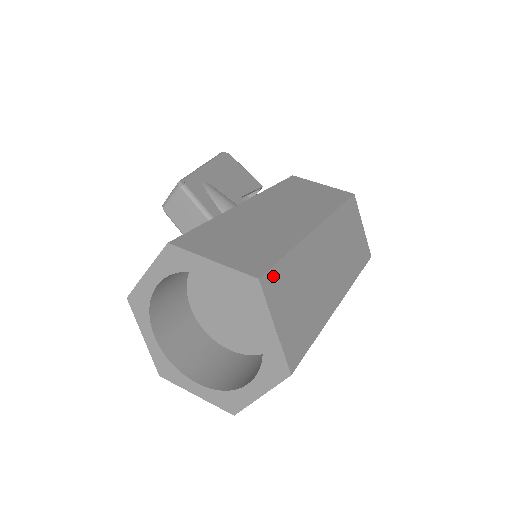
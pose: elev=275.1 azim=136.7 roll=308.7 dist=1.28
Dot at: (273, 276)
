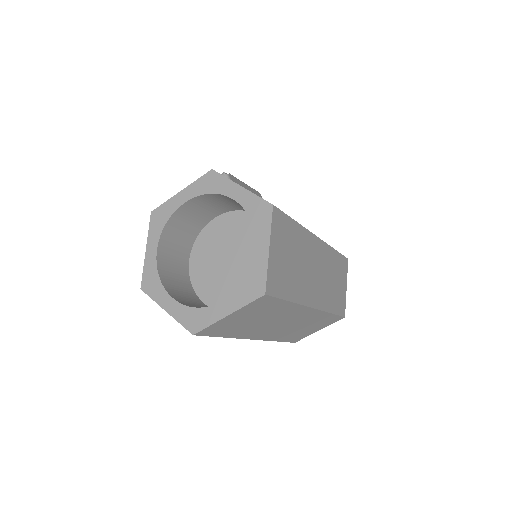
Dot at: (281, 218)
